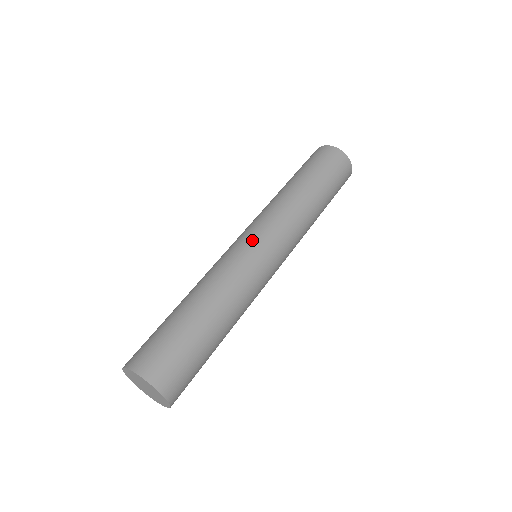
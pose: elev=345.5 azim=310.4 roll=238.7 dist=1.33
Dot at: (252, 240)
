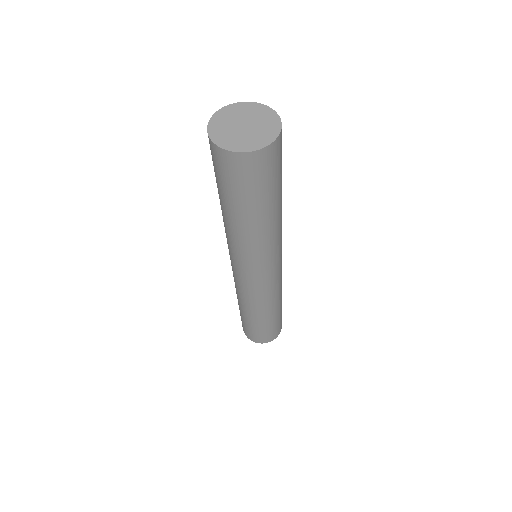
Dot at: occluded
